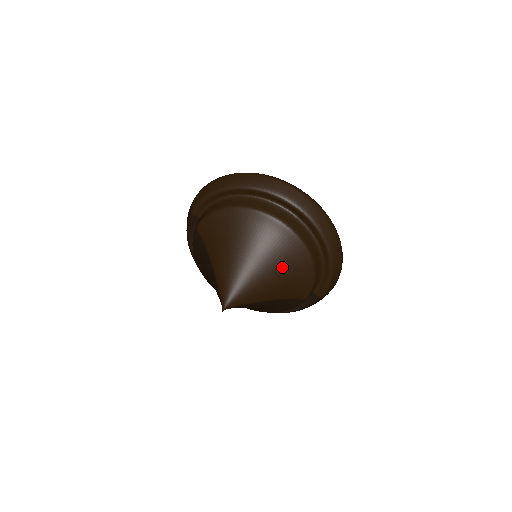
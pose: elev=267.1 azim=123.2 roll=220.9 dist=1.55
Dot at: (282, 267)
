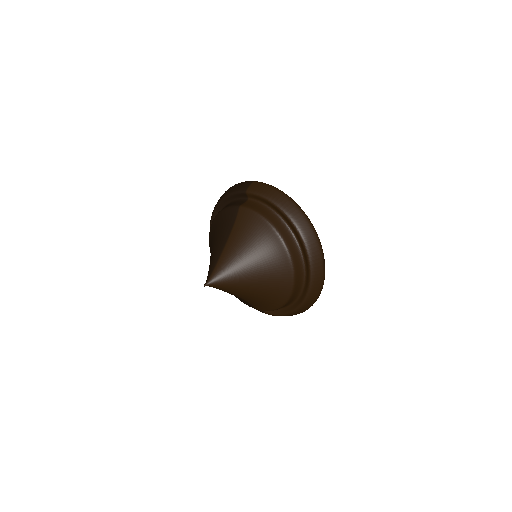
Dot at: (264, 292)
